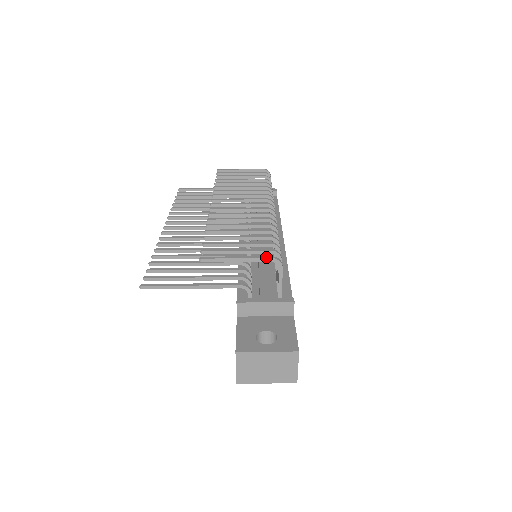
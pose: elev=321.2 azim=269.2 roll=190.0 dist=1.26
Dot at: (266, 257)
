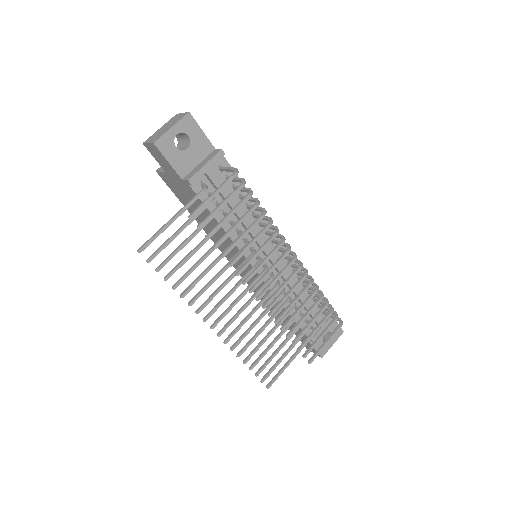
Dot at: occluded
